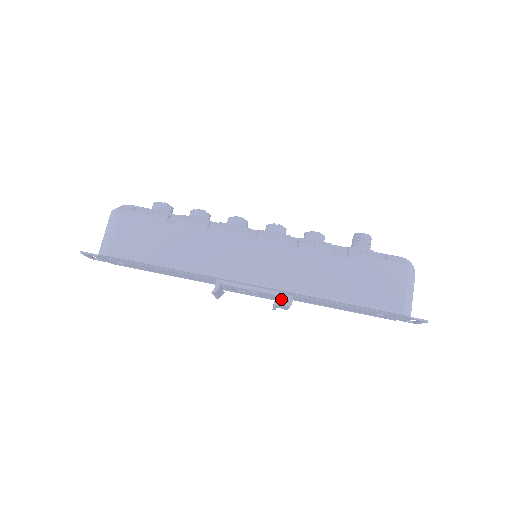
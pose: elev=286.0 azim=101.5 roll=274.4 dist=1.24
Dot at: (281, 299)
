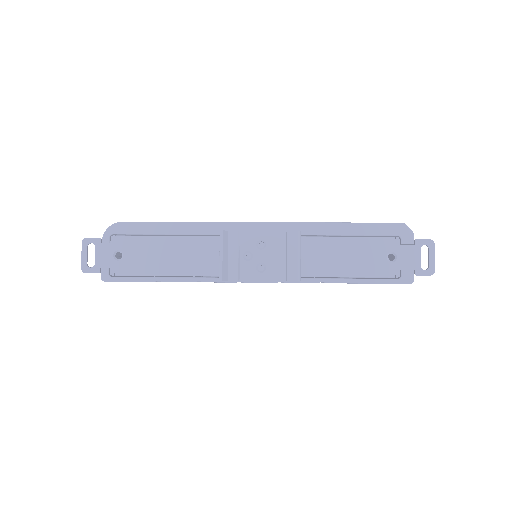
Dot at: (289, 241)
